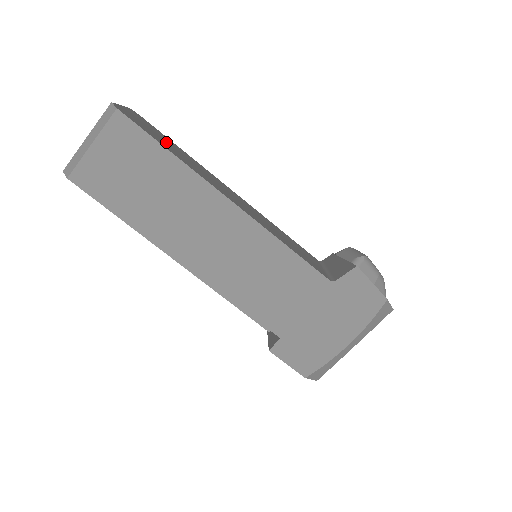
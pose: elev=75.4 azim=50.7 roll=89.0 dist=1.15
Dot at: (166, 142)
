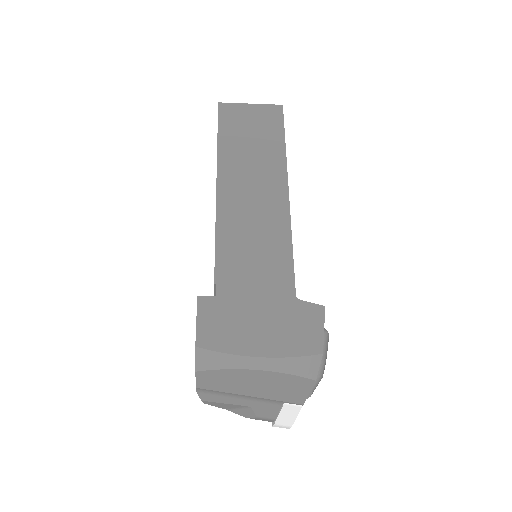
Dot at: occluded
